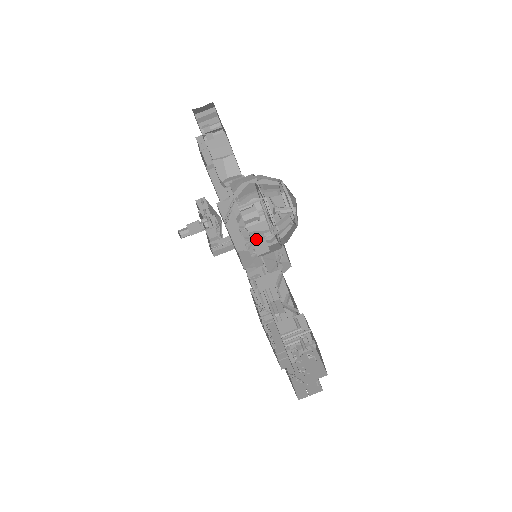
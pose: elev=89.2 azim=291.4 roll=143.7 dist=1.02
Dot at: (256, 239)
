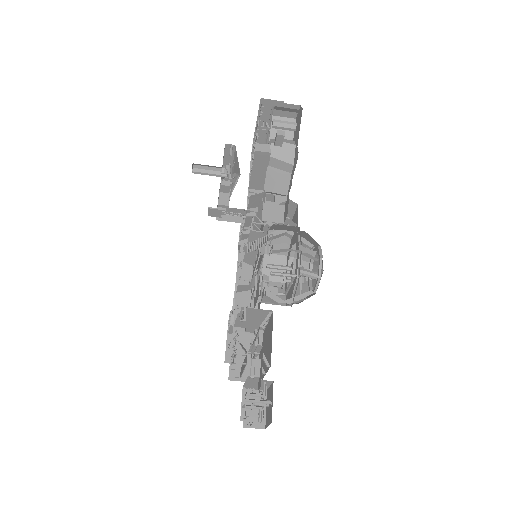
Dot at: (269, 300)
